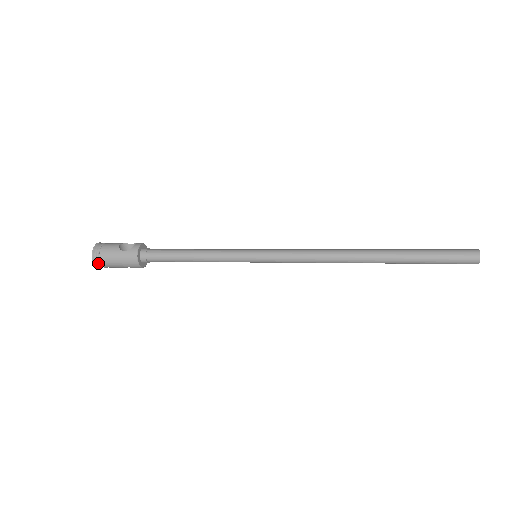
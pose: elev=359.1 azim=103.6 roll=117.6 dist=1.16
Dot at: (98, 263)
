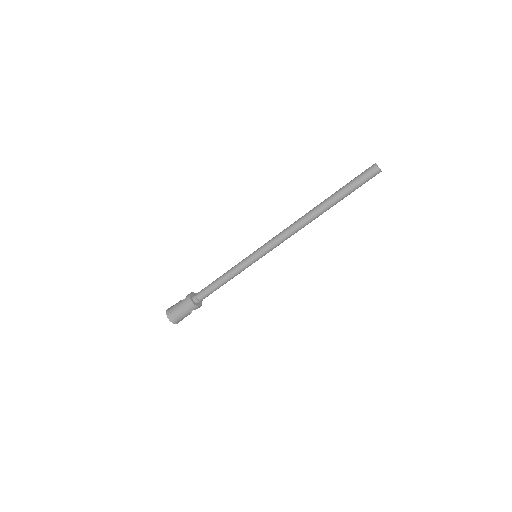
Dot at: (172, 319)
